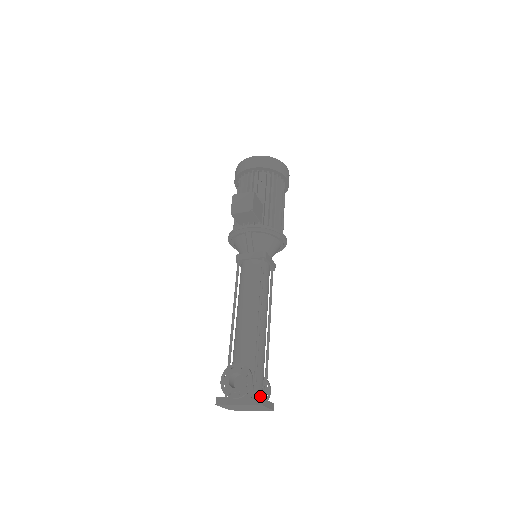
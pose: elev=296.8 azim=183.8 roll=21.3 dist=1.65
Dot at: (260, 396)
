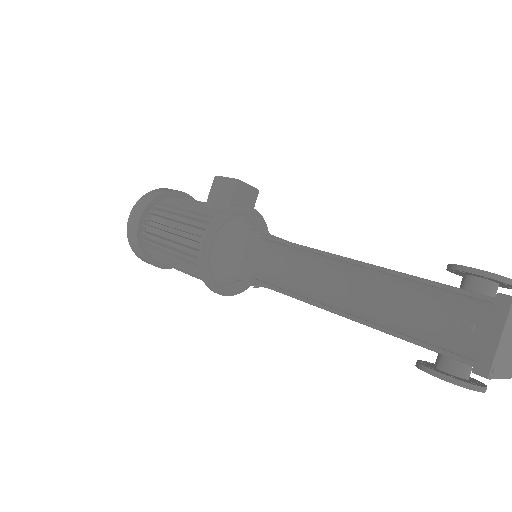
Dot at: occluded
